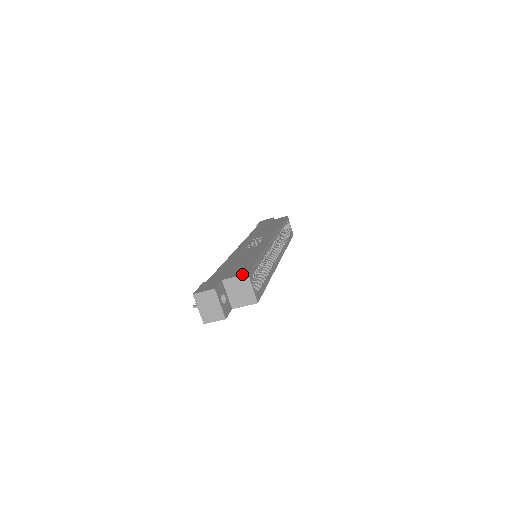
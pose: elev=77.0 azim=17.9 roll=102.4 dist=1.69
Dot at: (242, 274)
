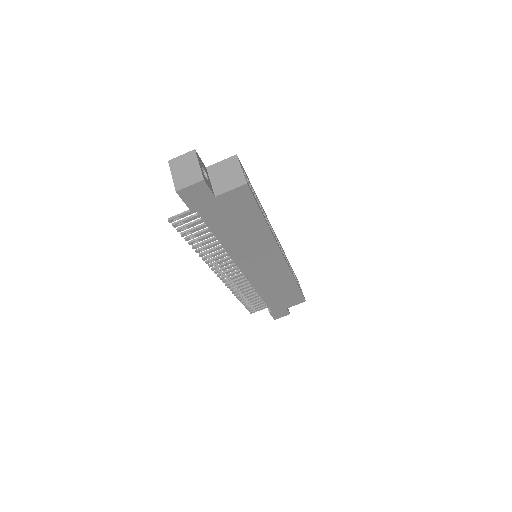
Dot at: (230, 157)
